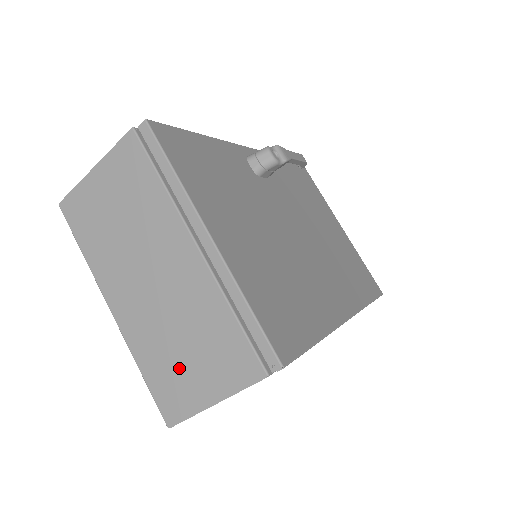
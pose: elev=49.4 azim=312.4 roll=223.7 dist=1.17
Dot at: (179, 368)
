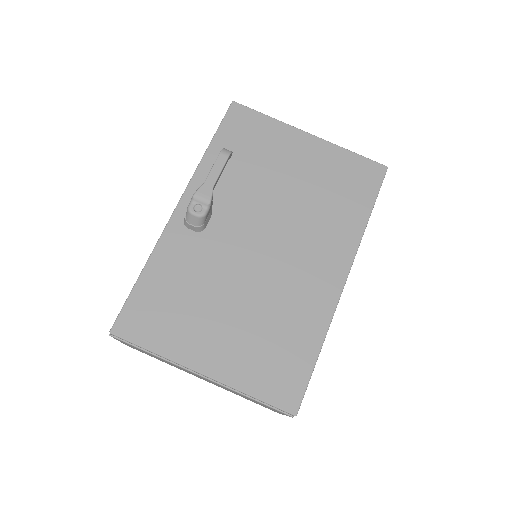
Dot at: (255, 402)
